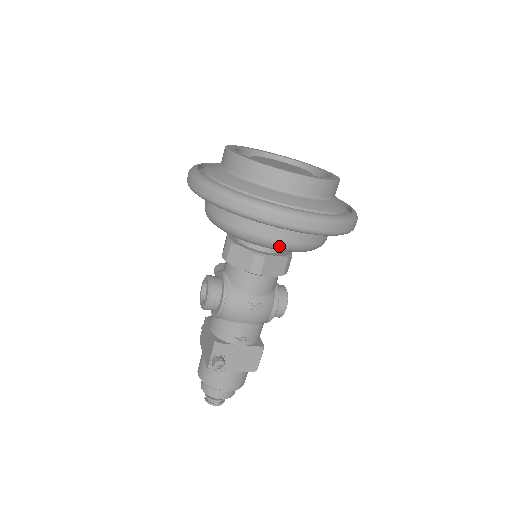
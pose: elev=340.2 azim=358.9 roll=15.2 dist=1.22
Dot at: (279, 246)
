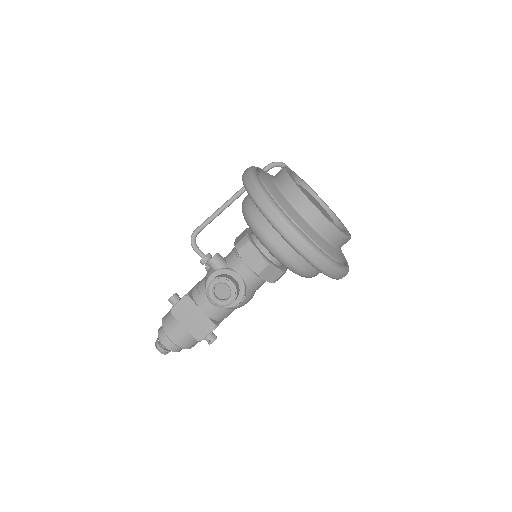
Dot at: occluded
